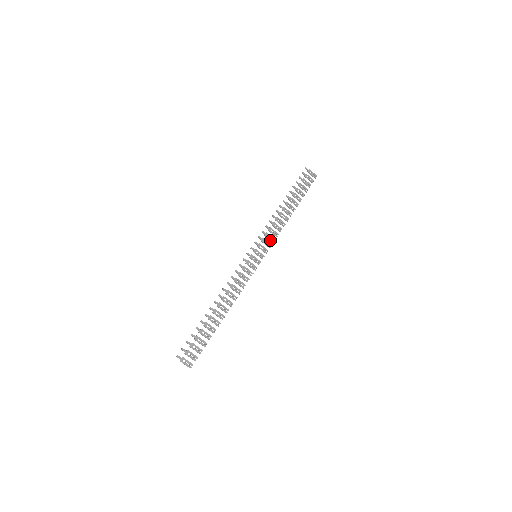
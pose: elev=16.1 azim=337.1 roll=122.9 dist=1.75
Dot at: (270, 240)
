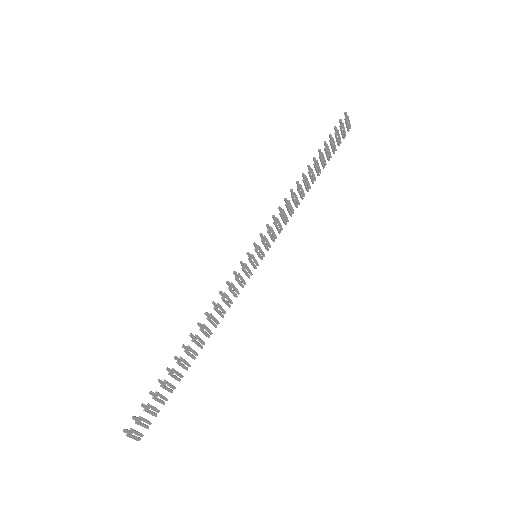
Dot at: (277, 229)
